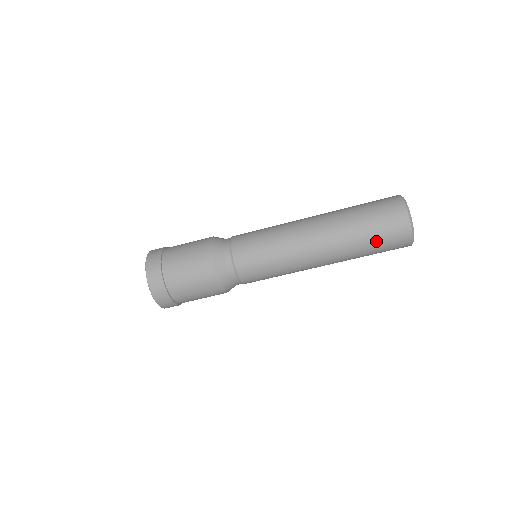
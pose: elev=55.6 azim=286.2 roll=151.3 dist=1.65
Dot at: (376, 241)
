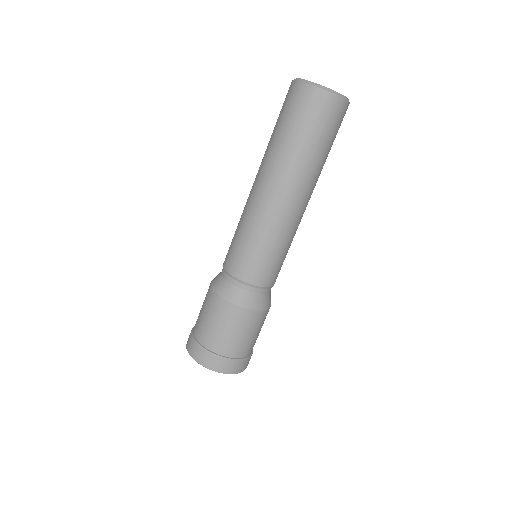
Dot at: (311, 133)
